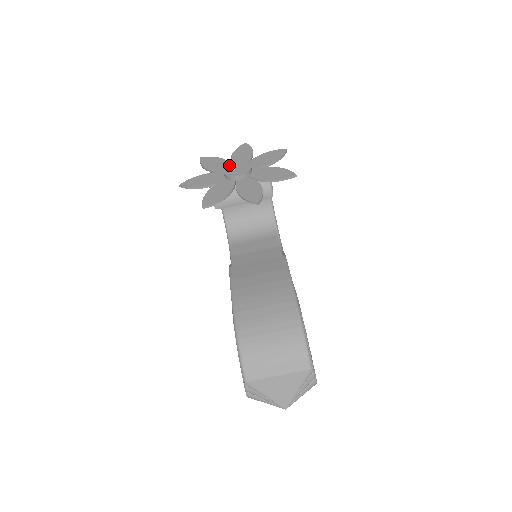
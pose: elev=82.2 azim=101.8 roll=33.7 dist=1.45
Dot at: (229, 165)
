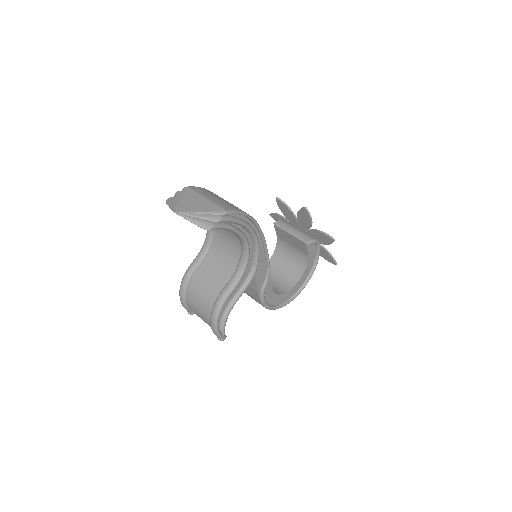
Dot at: occluded
